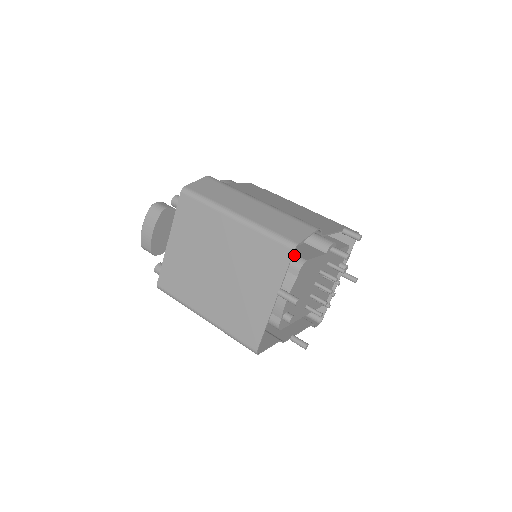
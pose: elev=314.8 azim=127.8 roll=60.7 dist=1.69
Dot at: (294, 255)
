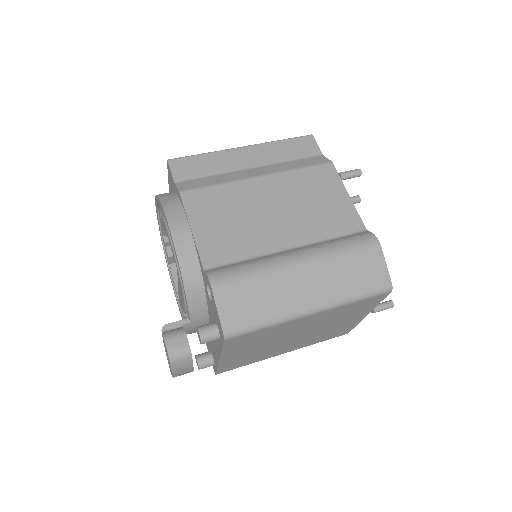
Dot at: occluded
